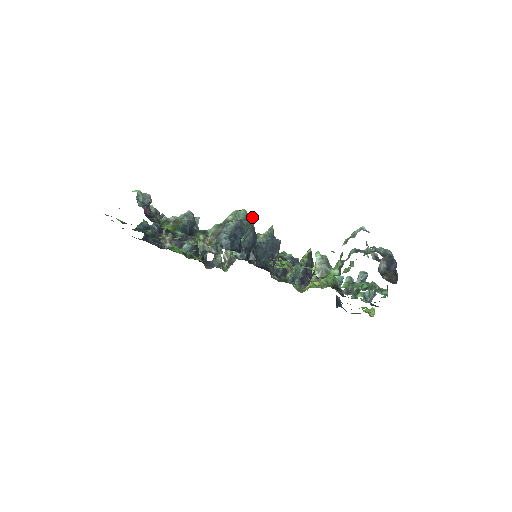
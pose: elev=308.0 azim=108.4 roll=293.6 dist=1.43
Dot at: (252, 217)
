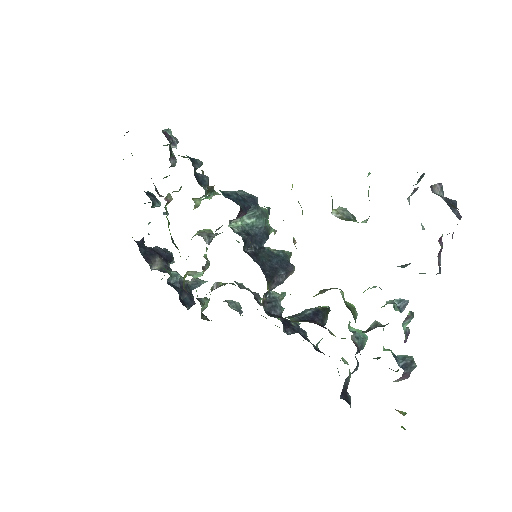
Dot at: occluded
